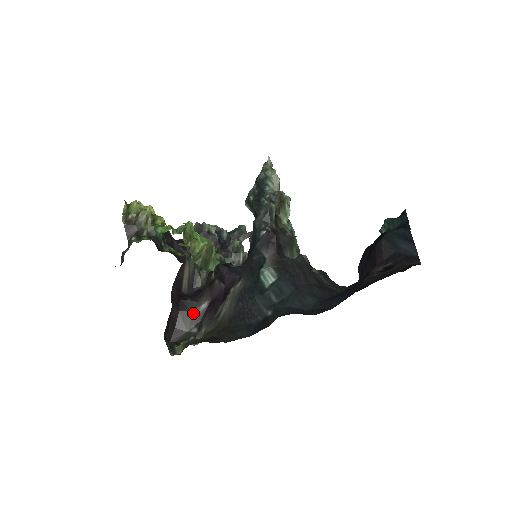
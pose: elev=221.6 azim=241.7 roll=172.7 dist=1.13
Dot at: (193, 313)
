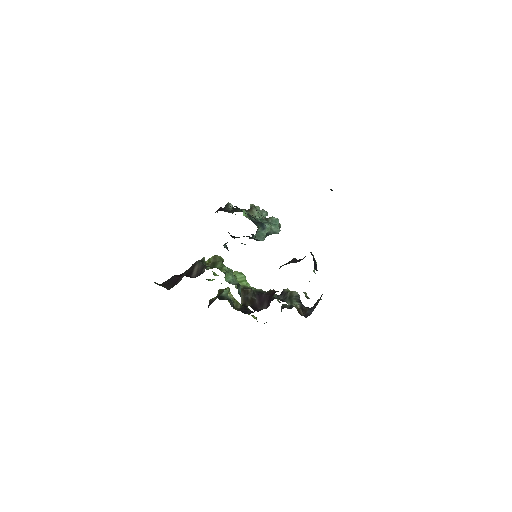
Dot at: occluded
